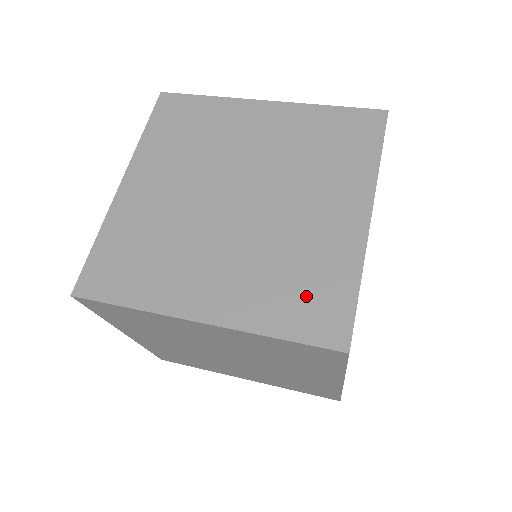
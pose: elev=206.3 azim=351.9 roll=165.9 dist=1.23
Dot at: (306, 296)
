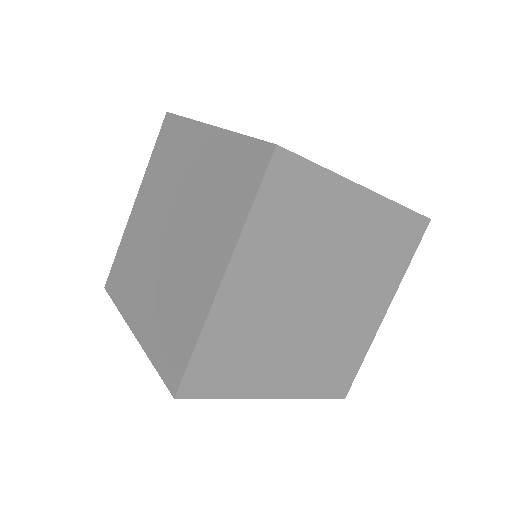
Dot at: (172, 339)
